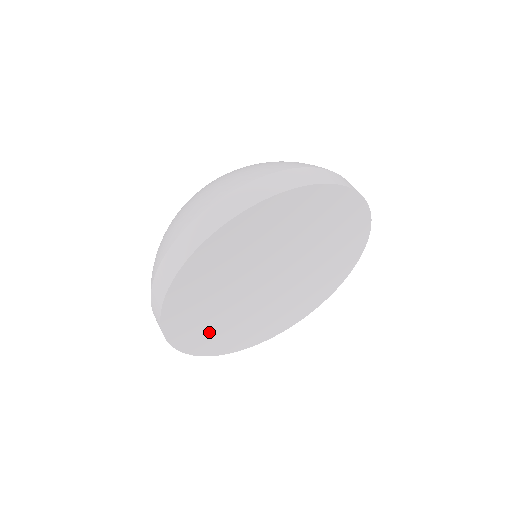
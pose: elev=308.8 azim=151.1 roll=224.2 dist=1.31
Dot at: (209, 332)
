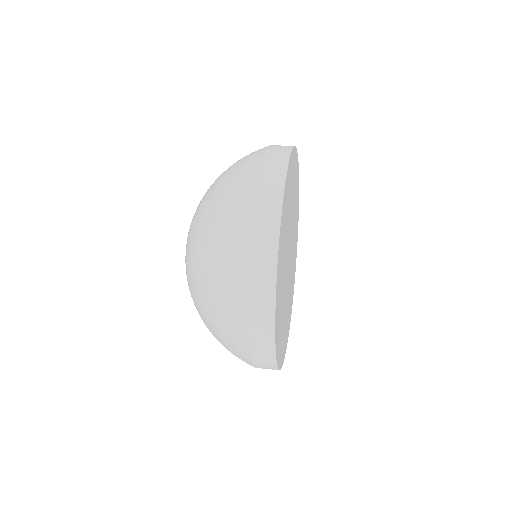
Dot at: (282, 336)
